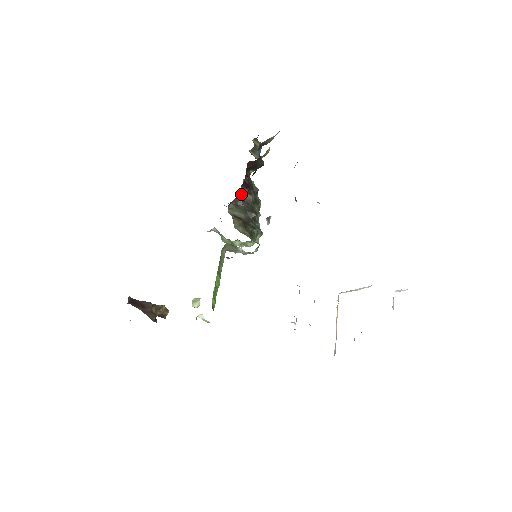
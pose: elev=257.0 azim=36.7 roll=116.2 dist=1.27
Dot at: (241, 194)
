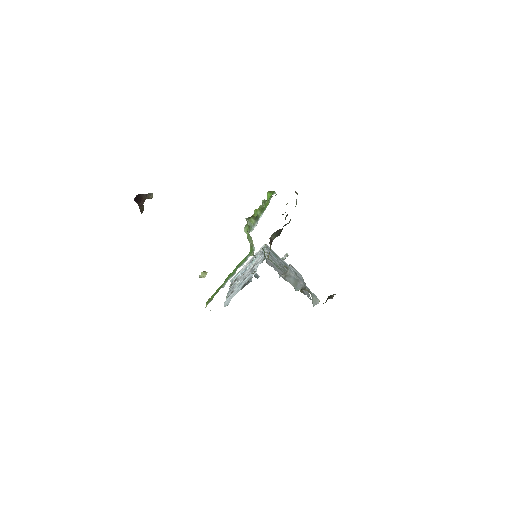
Dot at: occluded
